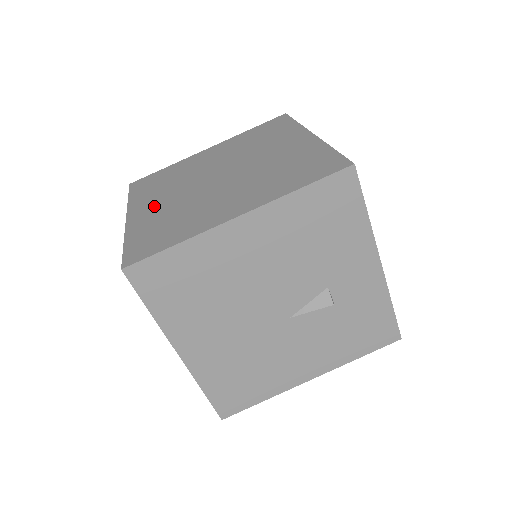
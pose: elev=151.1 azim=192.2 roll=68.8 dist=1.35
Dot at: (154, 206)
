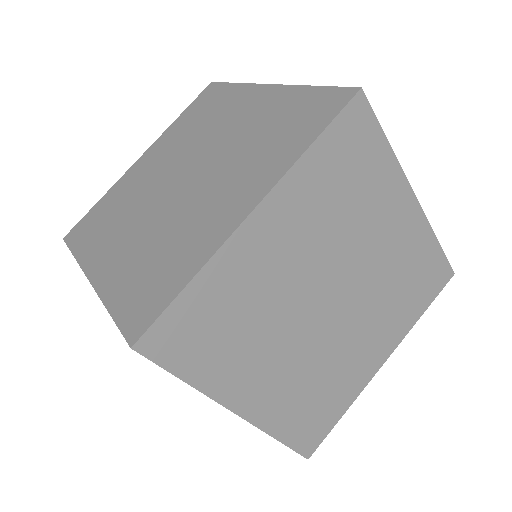
Dot at: (148, 165)
